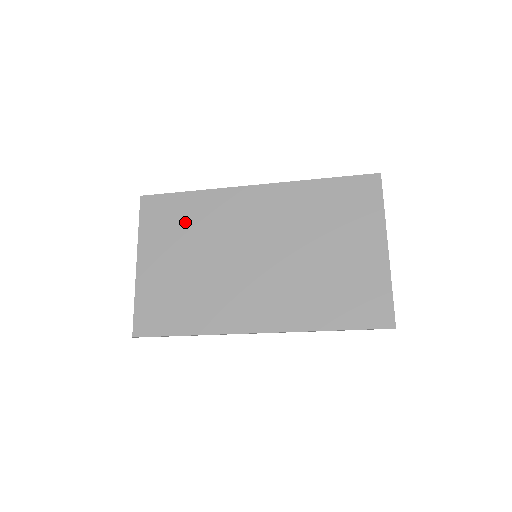
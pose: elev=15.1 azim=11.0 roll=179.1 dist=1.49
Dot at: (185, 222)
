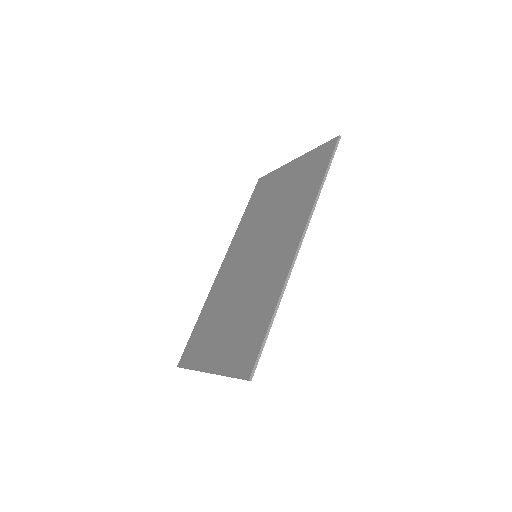
Dot at: (210, 322)
